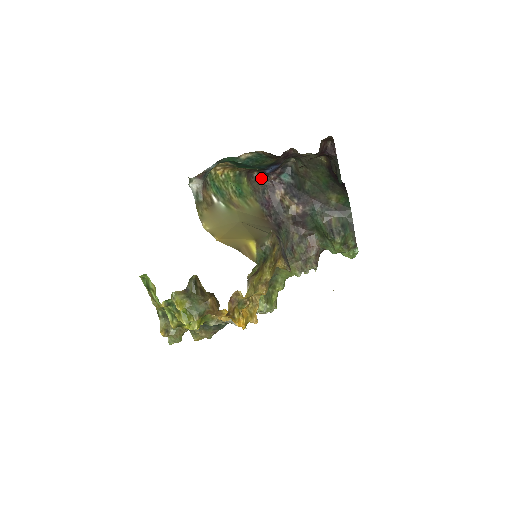
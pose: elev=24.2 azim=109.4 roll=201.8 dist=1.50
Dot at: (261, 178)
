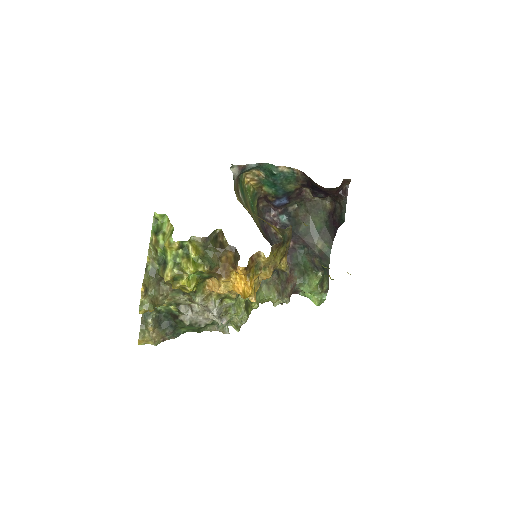
Dot at: (263, 211)
